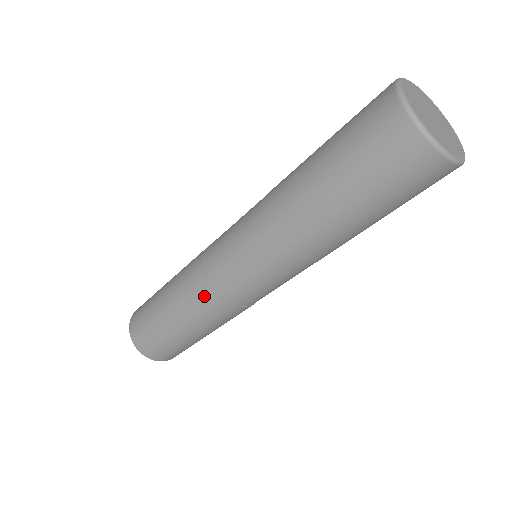
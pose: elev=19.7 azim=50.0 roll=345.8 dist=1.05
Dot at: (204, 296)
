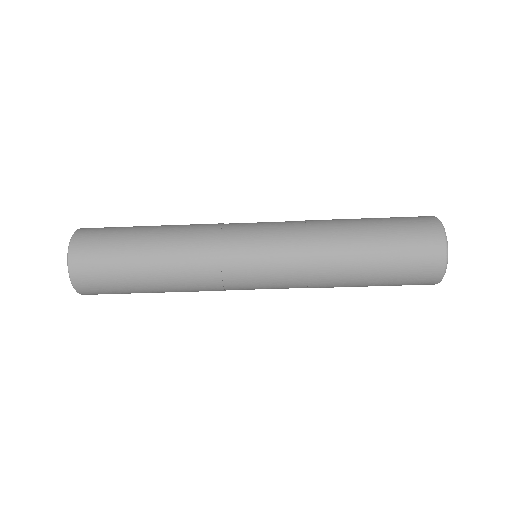
Dot at: (207, 281)
